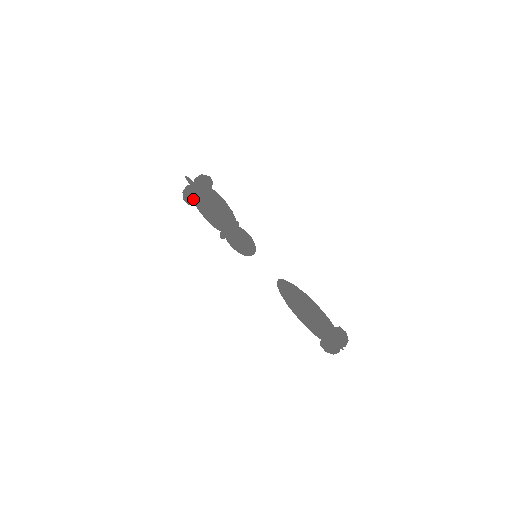
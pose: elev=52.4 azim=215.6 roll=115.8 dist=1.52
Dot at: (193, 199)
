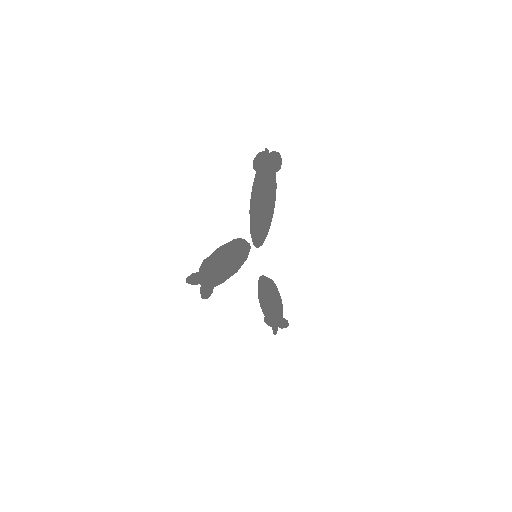
Dot at: occluded
